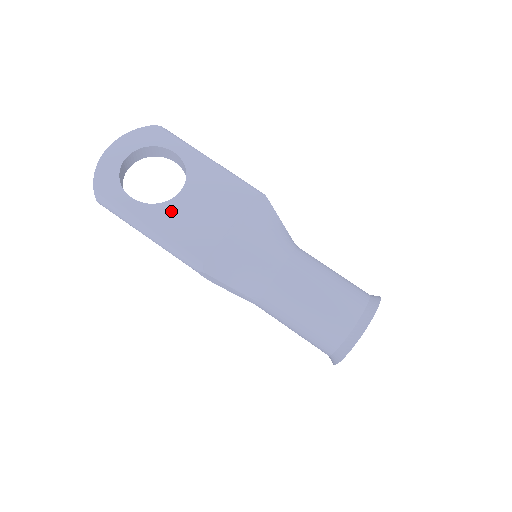
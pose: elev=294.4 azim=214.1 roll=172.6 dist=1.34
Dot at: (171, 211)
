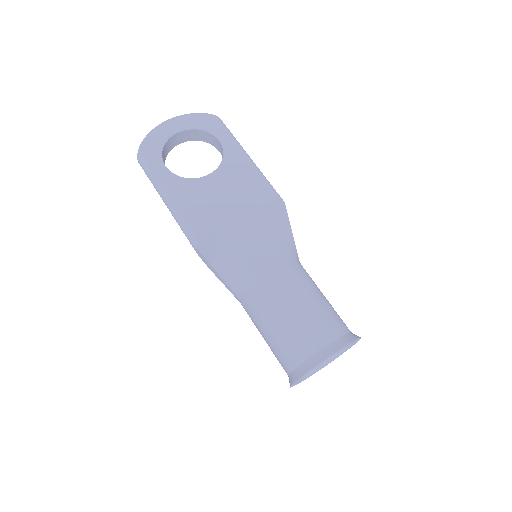
Dot at: (193, 188)
